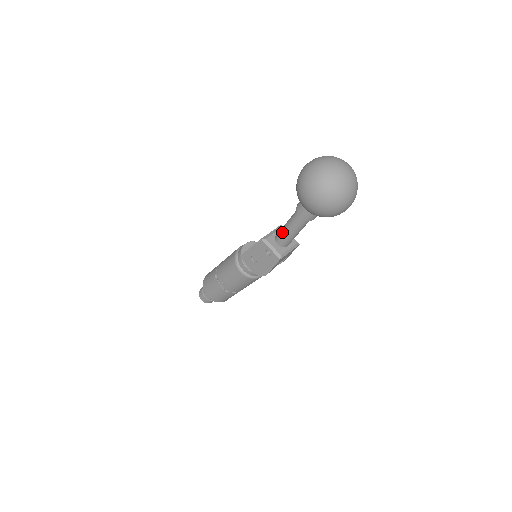
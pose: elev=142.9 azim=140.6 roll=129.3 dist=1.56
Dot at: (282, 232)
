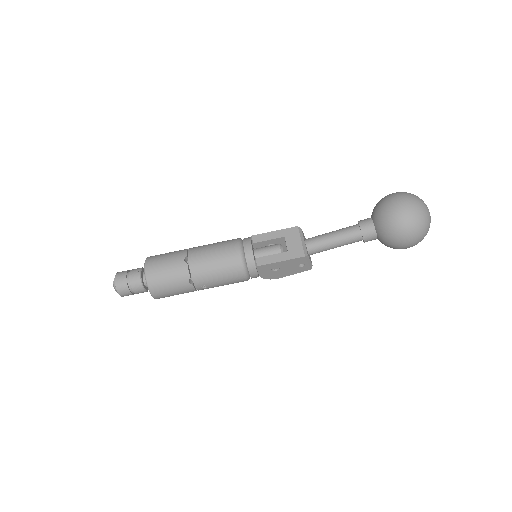
Dot at: (325, 247)
